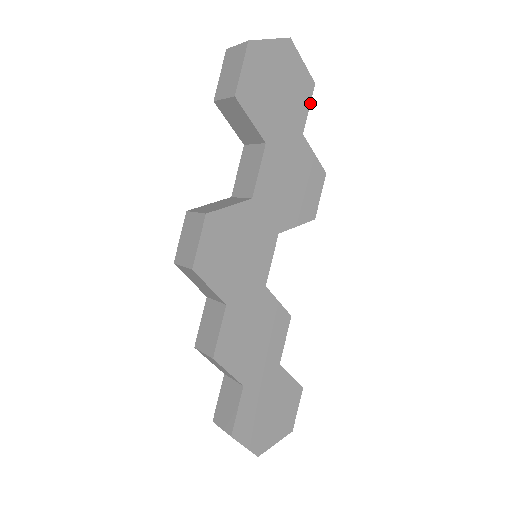
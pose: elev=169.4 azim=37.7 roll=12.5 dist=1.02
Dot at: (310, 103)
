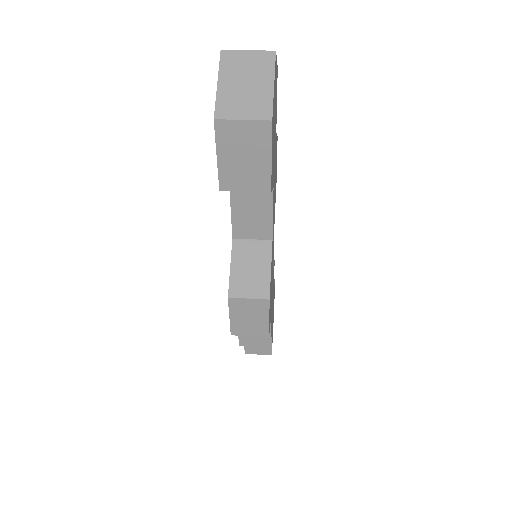
Dot at: occluded
